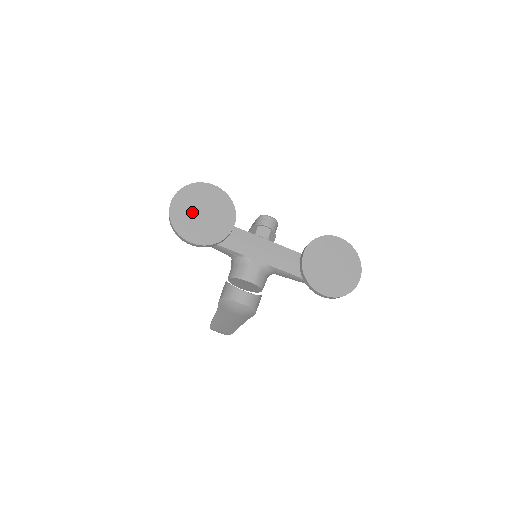
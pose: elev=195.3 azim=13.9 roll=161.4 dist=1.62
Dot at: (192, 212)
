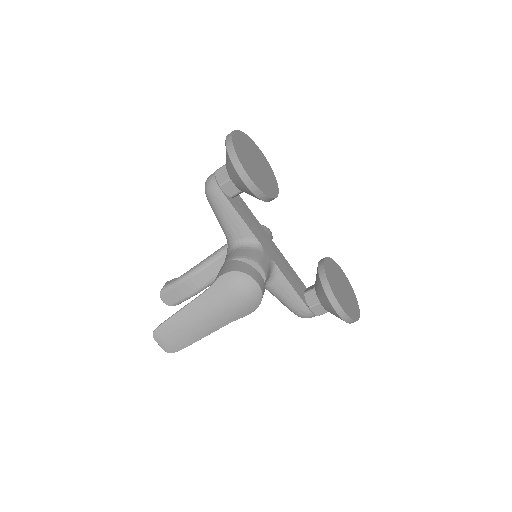
Dot at: (249, 155)
